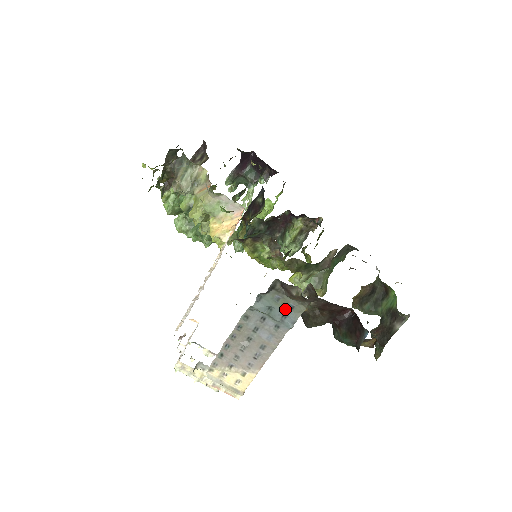
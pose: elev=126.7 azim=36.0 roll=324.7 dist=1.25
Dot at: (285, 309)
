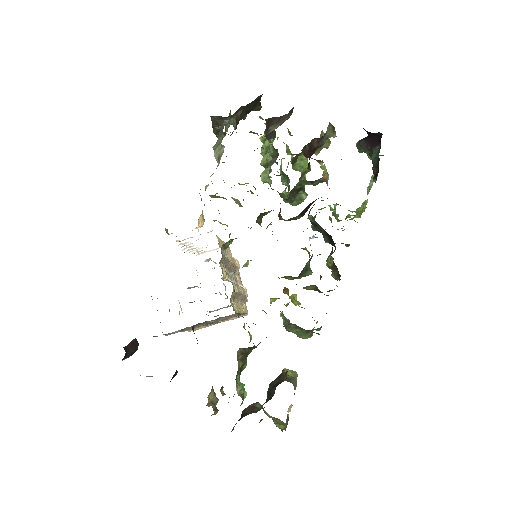
Dot at: occluded
